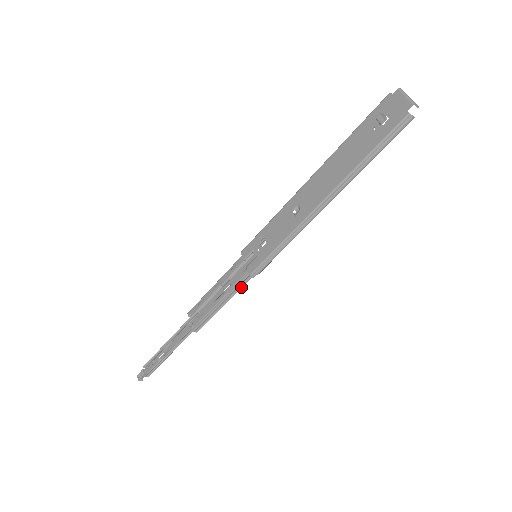
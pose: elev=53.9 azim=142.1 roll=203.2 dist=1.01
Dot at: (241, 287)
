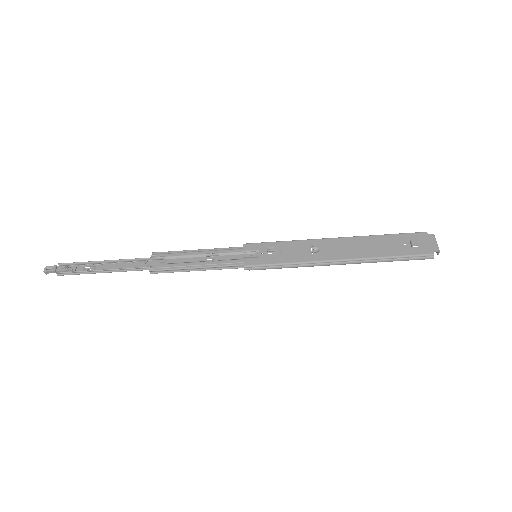
Dot at: (225, 268)
